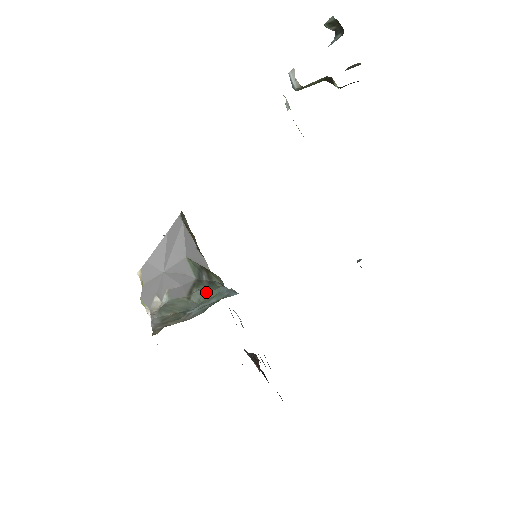
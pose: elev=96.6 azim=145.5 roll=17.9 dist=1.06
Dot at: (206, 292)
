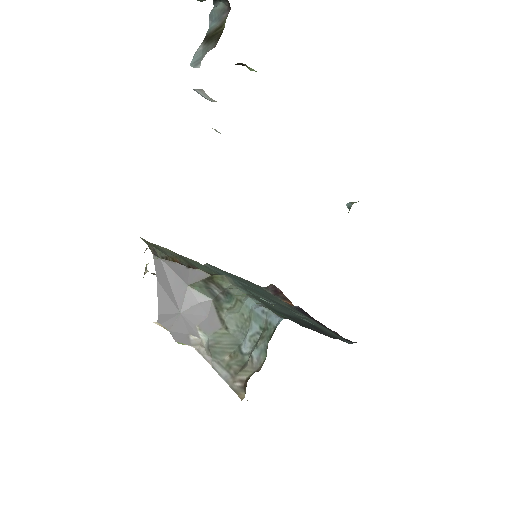
Dot at: (236, 314)
